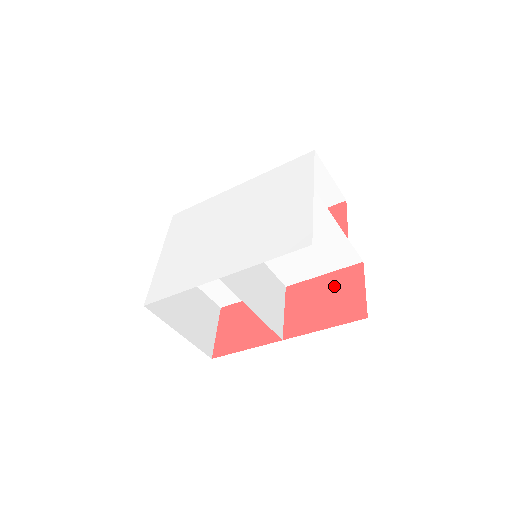
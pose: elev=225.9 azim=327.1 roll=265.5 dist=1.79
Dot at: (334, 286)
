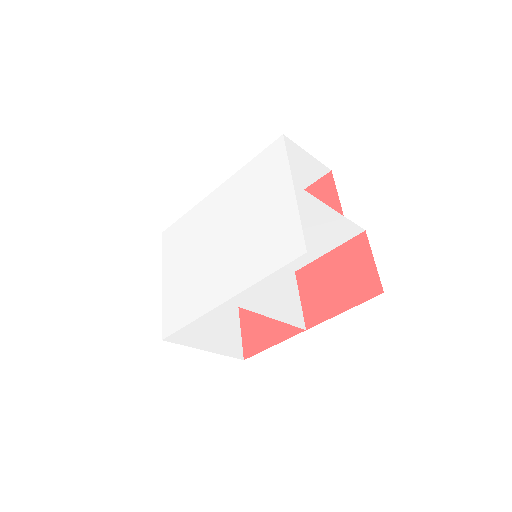
Dot at: (342, 263)
